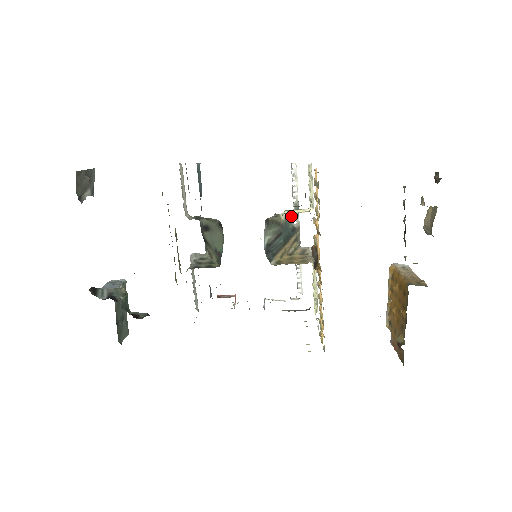
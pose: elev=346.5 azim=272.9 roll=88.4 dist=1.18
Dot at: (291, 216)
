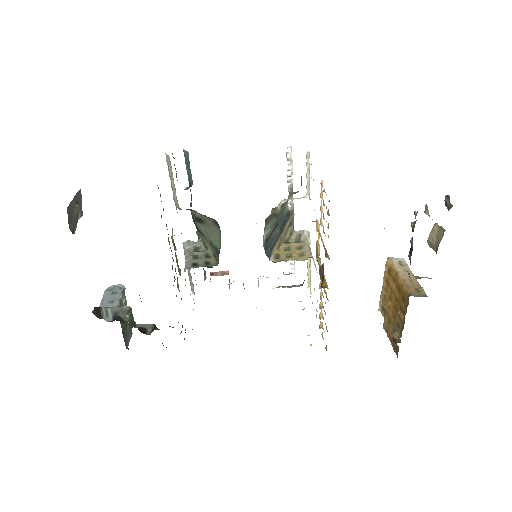
Dot at: (286, 201)
